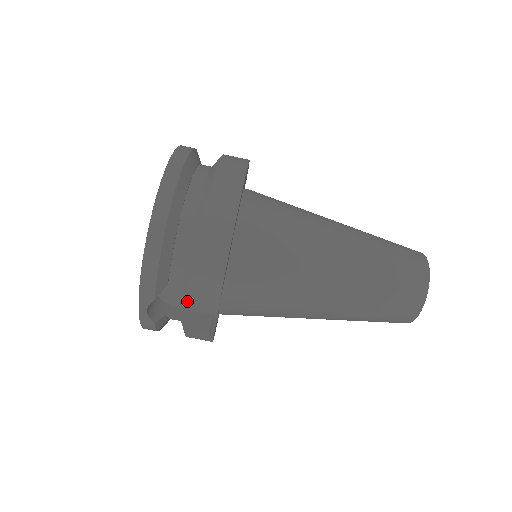
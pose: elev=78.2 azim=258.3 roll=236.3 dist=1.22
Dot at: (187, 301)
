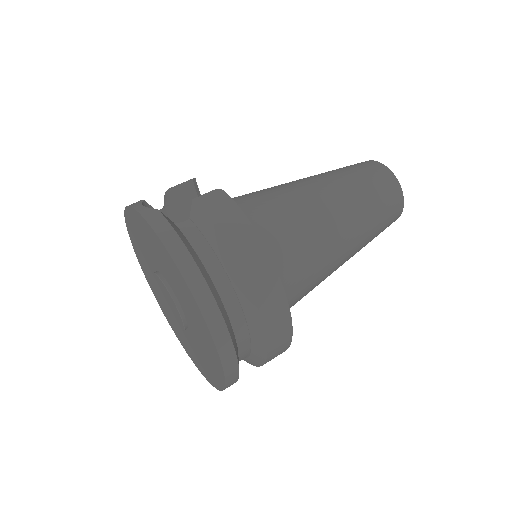
Dot at: occluded
